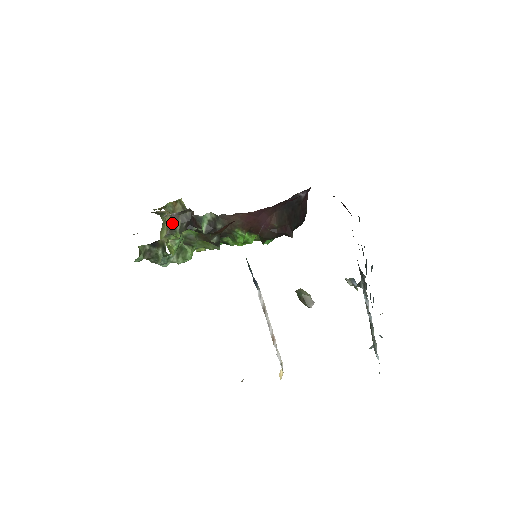
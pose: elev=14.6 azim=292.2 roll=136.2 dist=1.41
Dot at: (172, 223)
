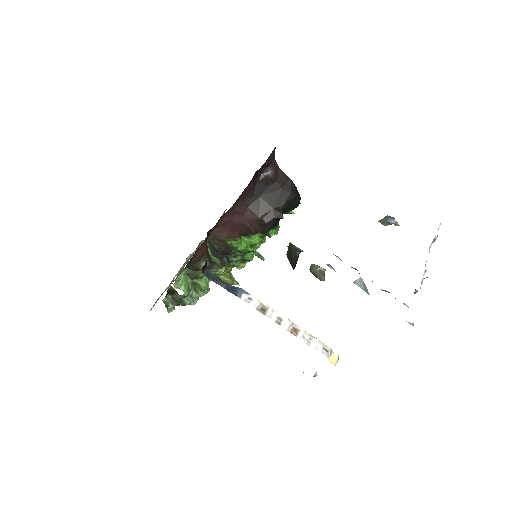
Dot at: occluded
